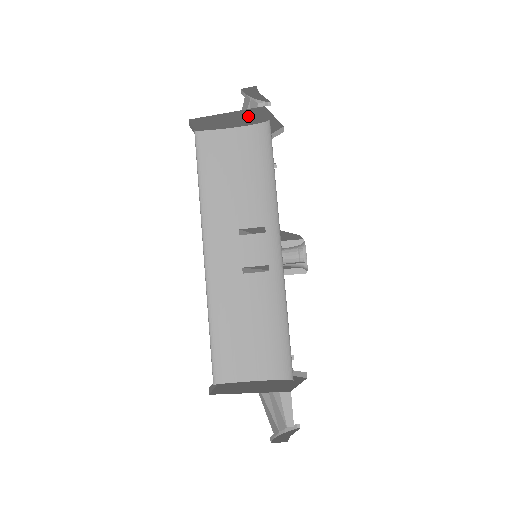
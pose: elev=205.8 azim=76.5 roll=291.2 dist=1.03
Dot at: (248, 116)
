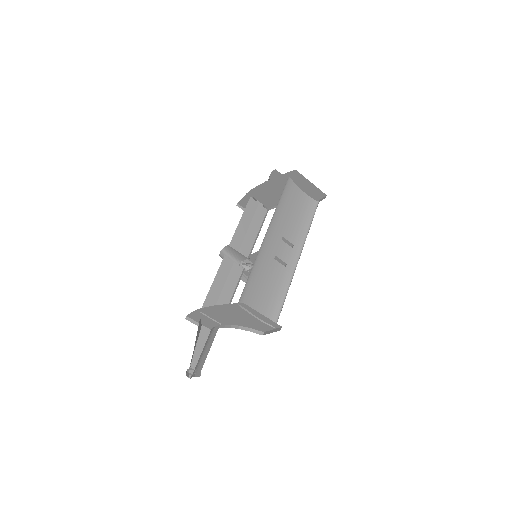
Dot at: (312, 191)
